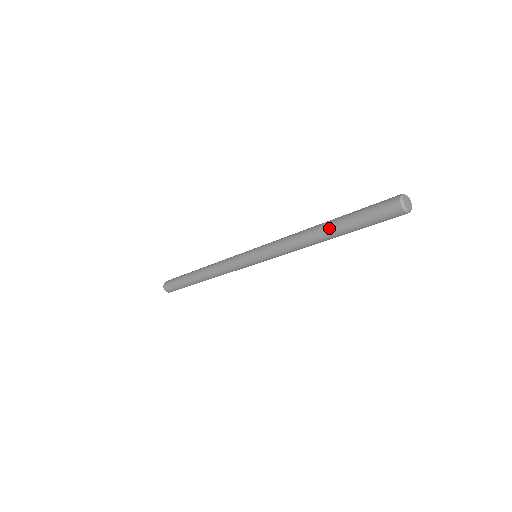
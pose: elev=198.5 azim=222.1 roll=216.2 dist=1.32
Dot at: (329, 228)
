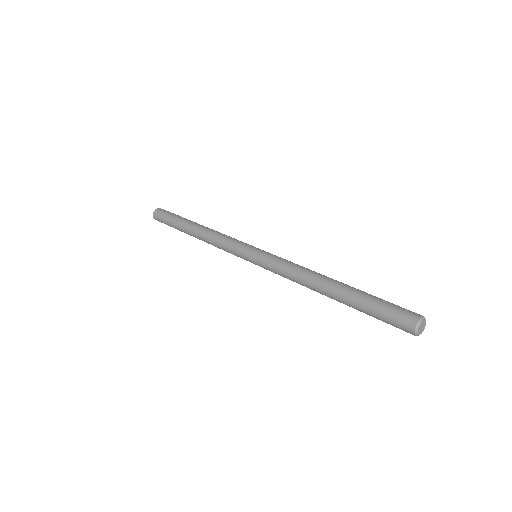
Dot at: (337, 297)
